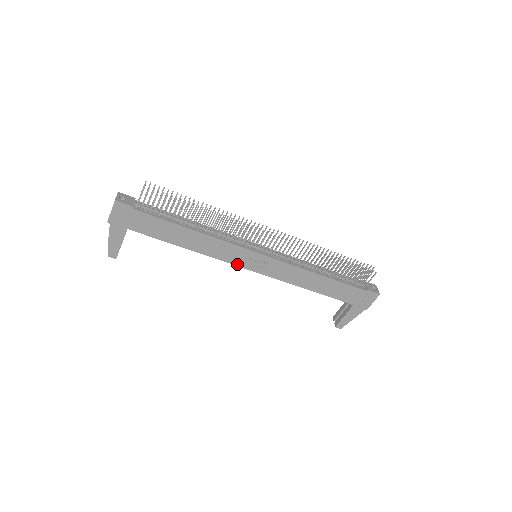
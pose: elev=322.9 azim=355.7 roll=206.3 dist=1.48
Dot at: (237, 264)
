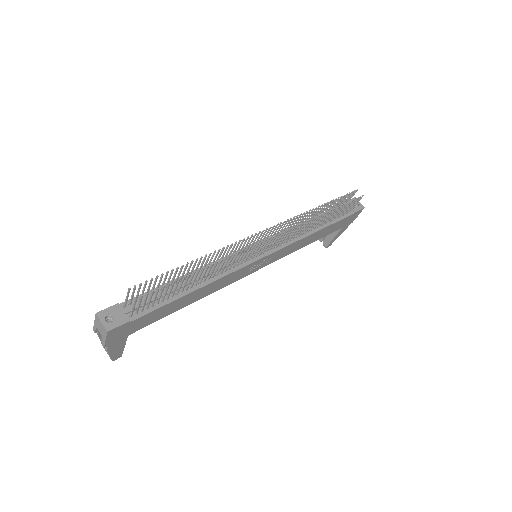
Dot at: (243, 277)
